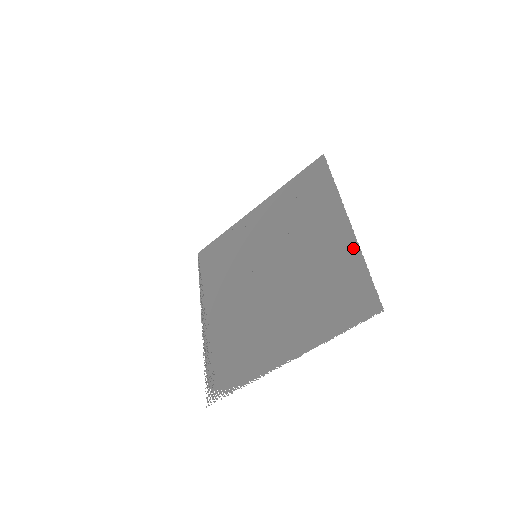
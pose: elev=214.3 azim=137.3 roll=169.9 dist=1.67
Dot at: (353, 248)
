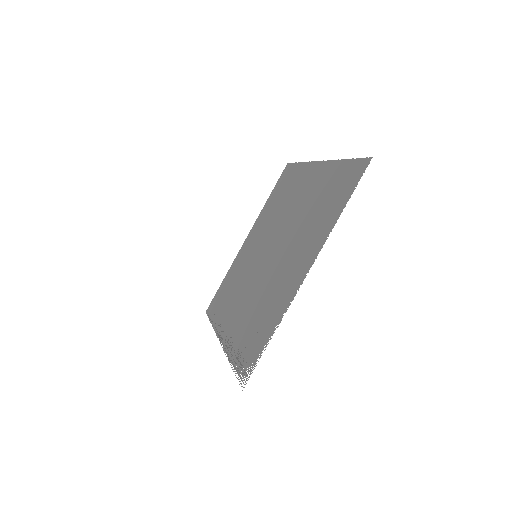
Dot at: (331, 165)
